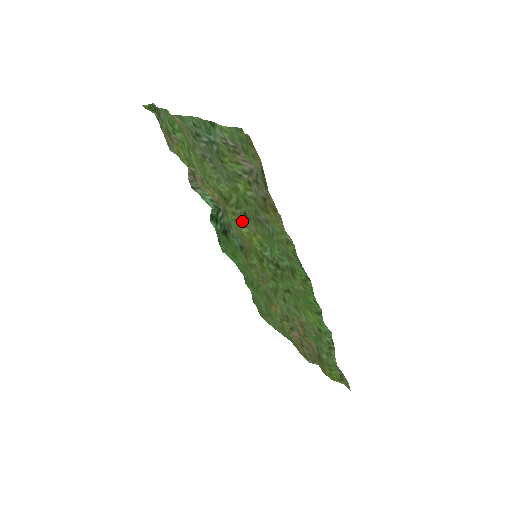
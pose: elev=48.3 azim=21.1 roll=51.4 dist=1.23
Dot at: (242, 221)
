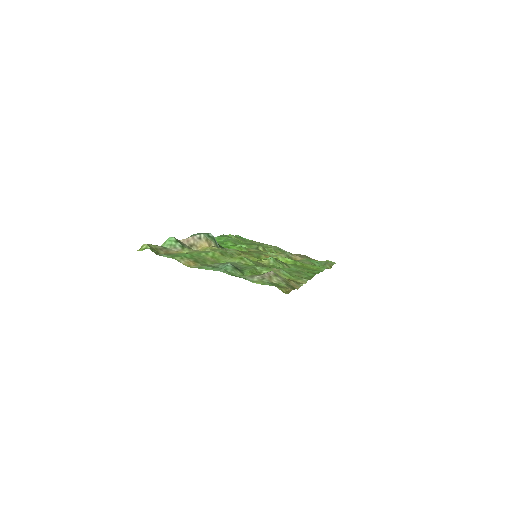
Dot at: occluded
